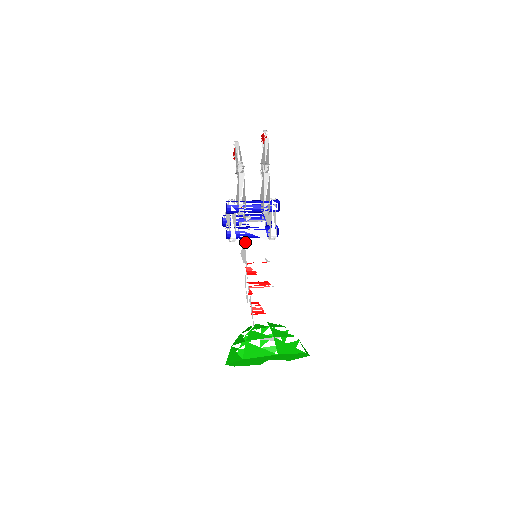
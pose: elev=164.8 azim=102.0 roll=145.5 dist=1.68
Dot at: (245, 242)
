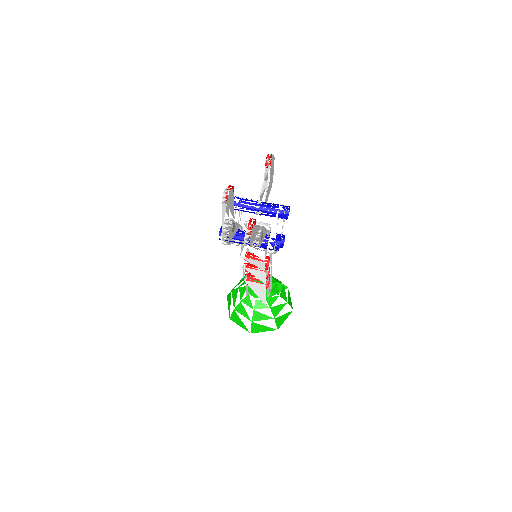
Dot at: occluded
